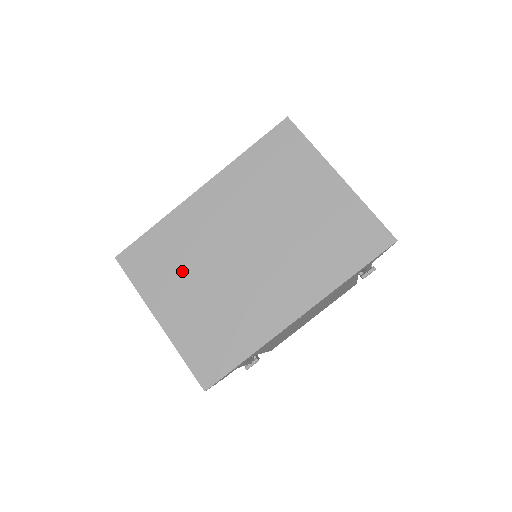
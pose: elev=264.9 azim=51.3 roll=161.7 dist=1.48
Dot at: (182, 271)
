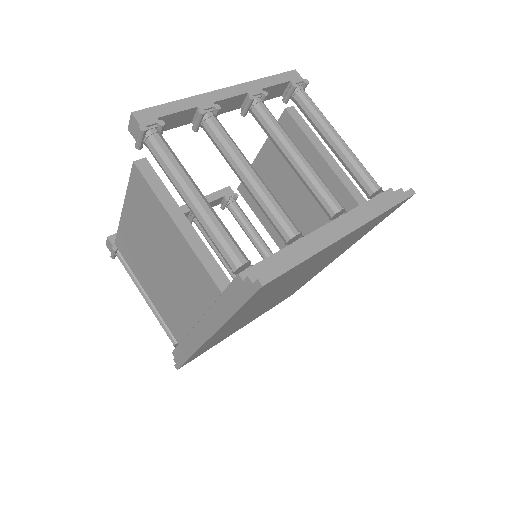
Dot at: occluded
